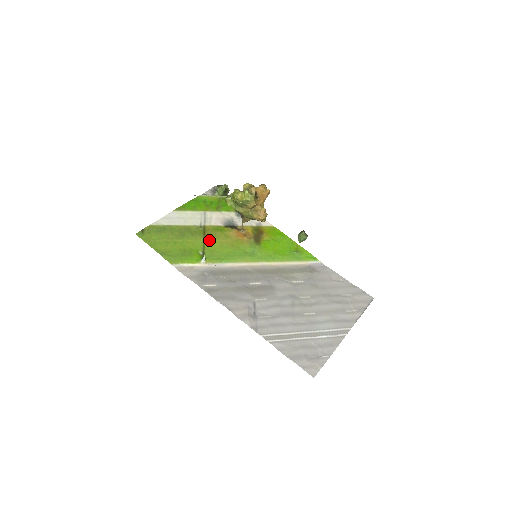
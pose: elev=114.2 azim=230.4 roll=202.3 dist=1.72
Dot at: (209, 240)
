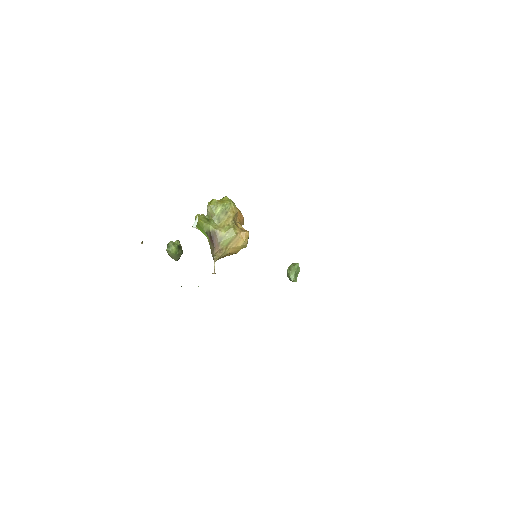
Dot at: occluded
